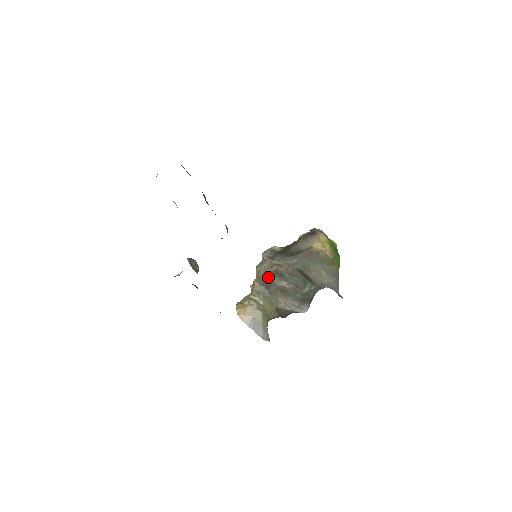
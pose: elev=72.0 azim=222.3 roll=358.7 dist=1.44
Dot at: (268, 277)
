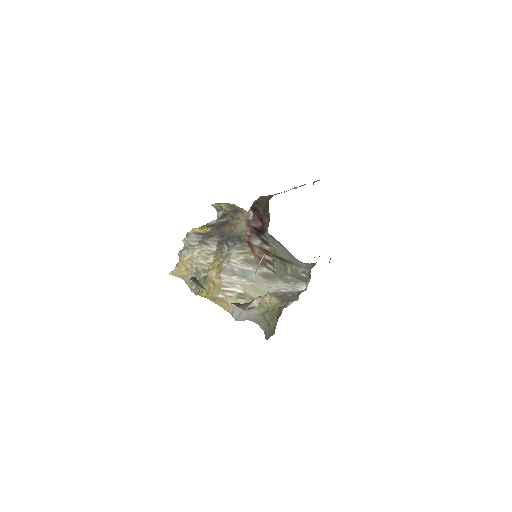
Dot at: (238, 267)
